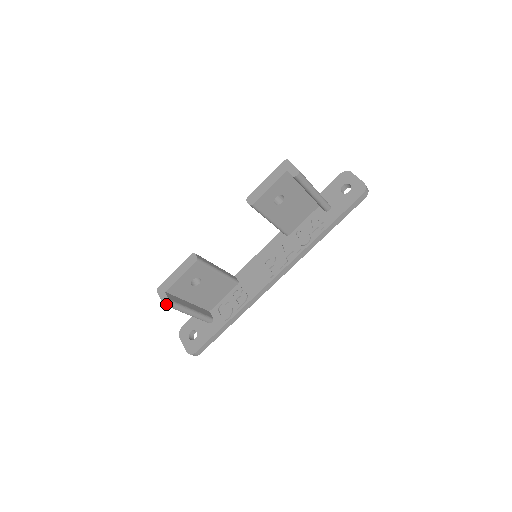
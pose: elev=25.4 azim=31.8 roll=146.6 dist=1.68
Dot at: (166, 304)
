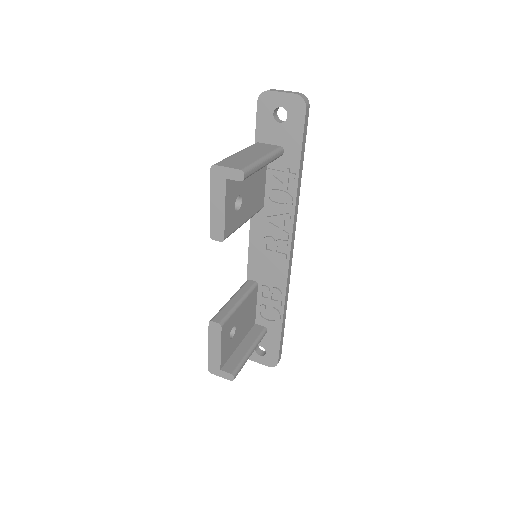
Dot at: (233, 379)
